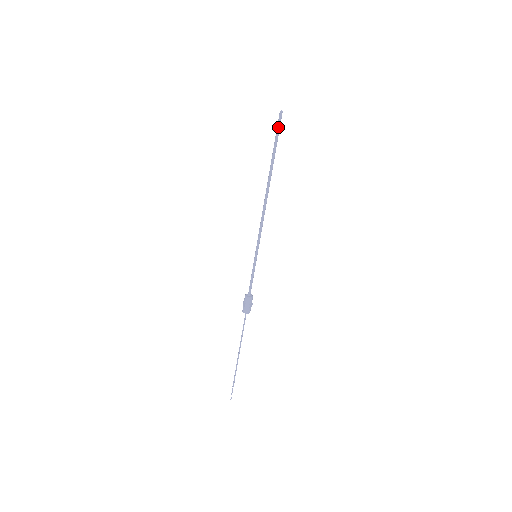
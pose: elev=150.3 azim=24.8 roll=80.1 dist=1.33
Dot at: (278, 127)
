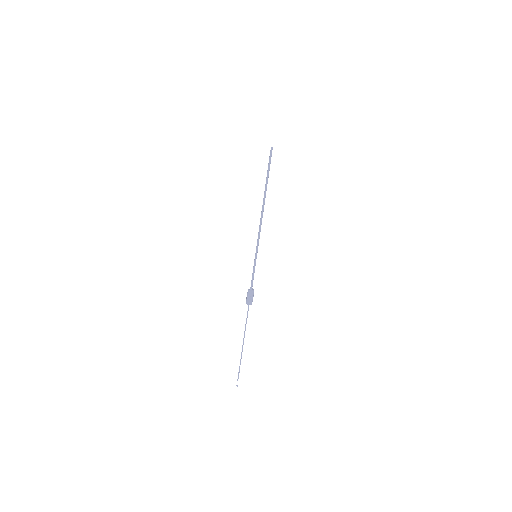
Dot at: (270, 158)
